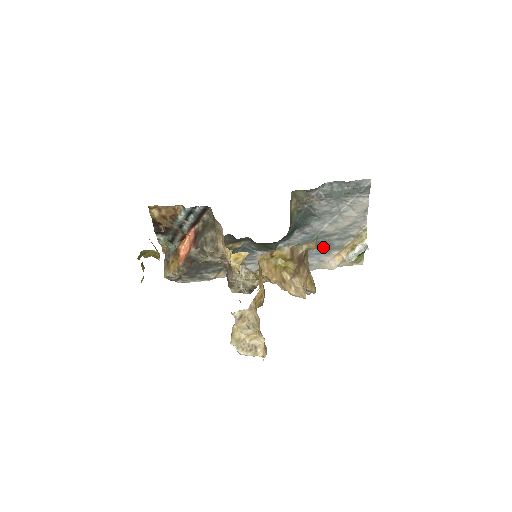
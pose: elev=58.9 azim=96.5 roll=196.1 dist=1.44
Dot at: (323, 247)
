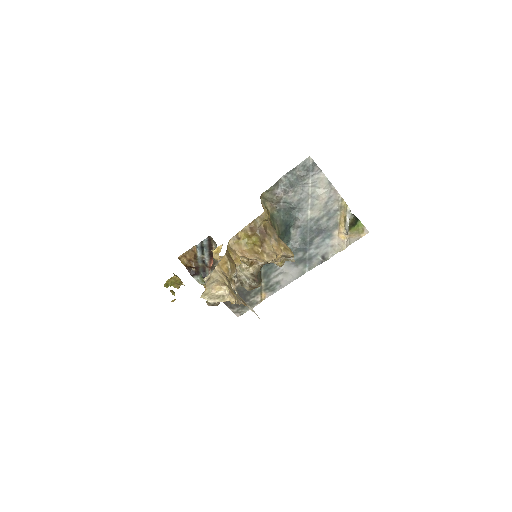
Dot at: (322, 232)
